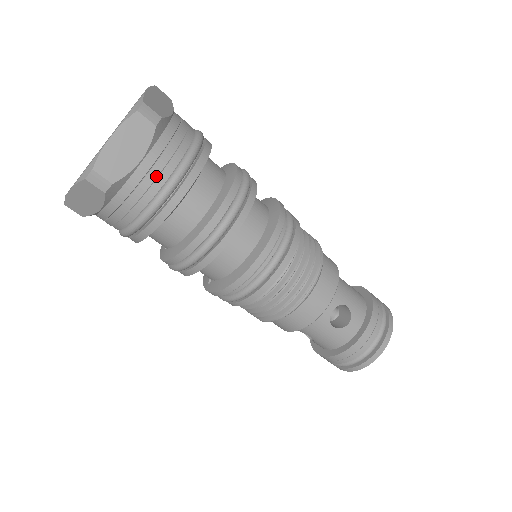
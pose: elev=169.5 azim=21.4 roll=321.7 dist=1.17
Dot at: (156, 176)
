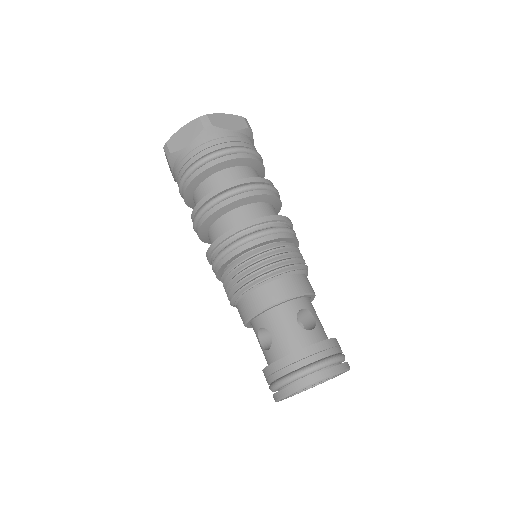
Dot at: (235, 141)
